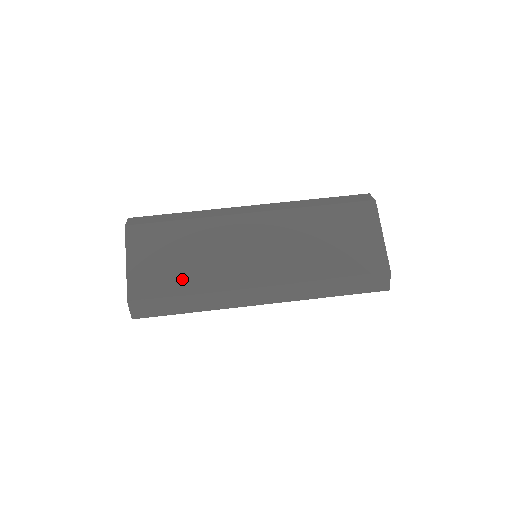
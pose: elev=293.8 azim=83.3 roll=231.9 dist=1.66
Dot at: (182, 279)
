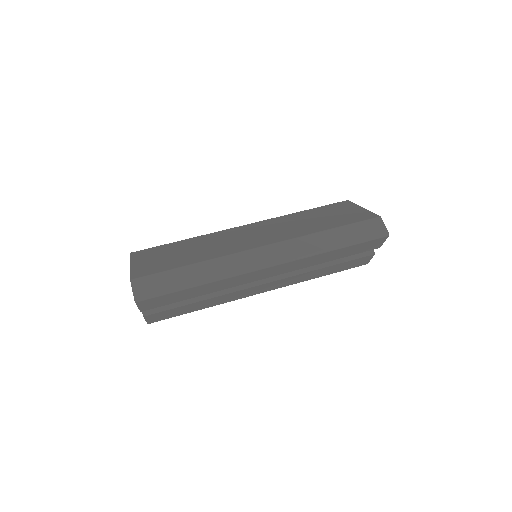
Dot at: (185, 260)
